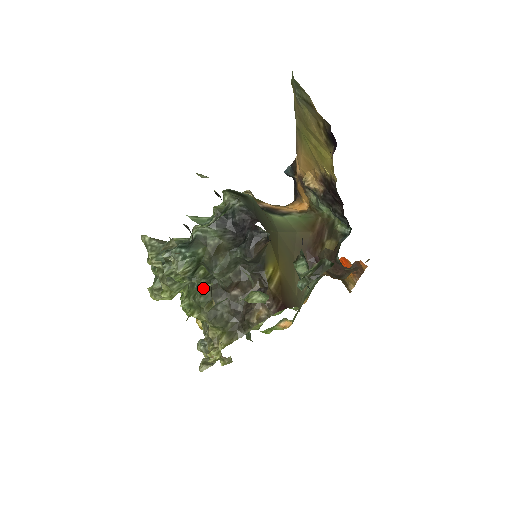
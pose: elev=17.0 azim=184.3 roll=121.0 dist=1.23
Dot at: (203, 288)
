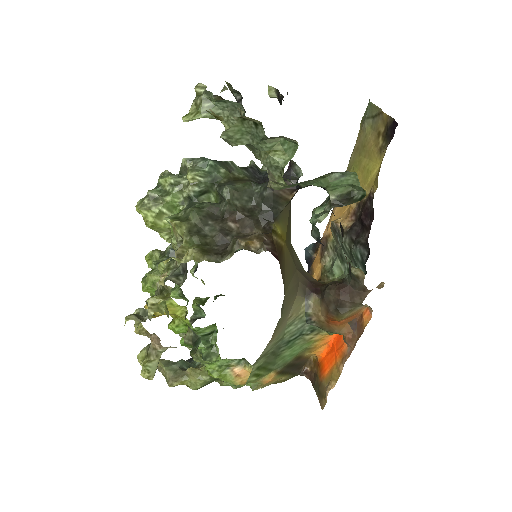
Dot at: (202, 205)
